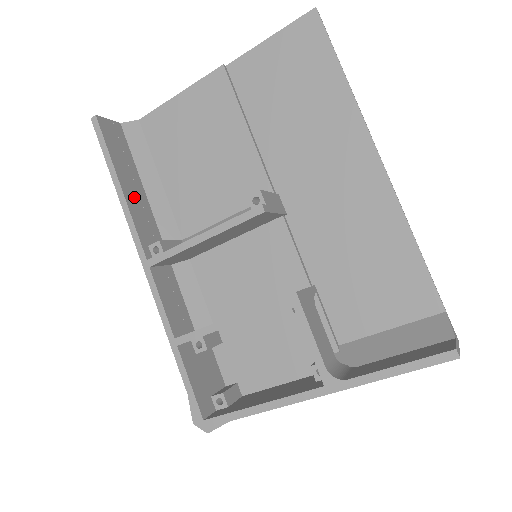
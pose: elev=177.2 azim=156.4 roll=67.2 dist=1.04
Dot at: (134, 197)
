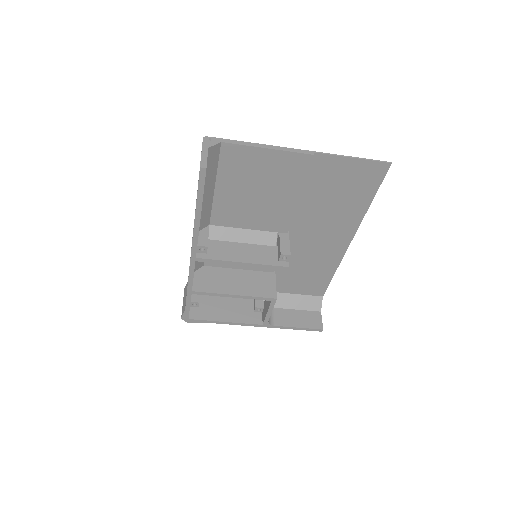
Dot at: occluded
